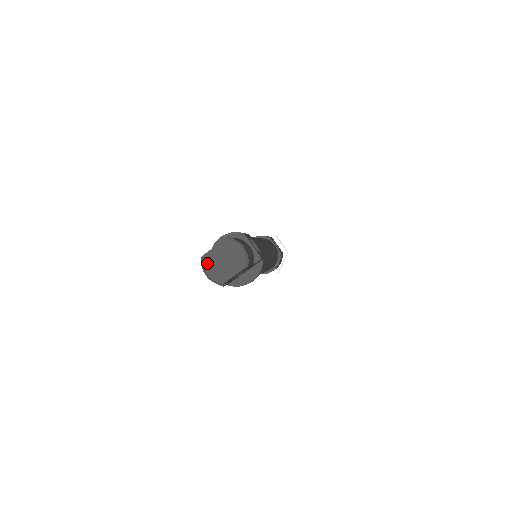
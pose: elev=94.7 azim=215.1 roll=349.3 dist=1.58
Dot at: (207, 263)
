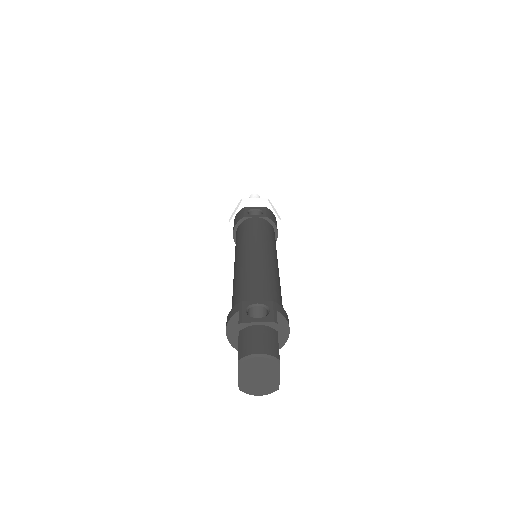
Dot at: (249, 390)
